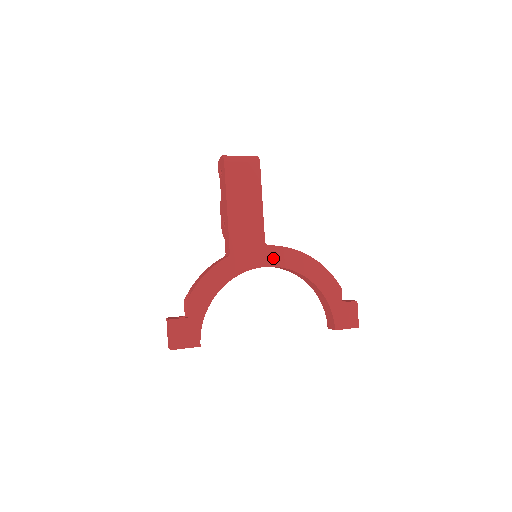
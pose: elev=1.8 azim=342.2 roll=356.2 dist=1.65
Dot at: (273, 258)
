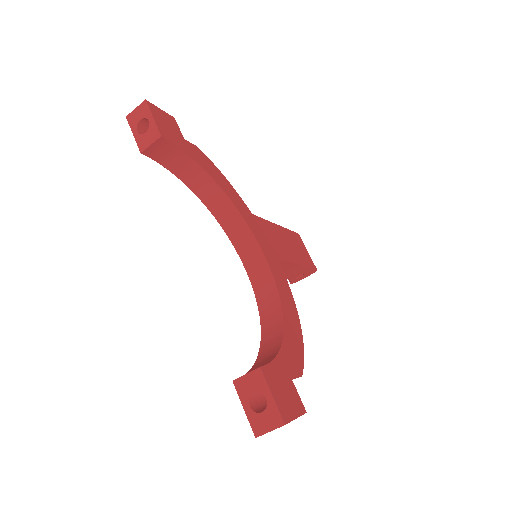
Dot at: (274, 266)
